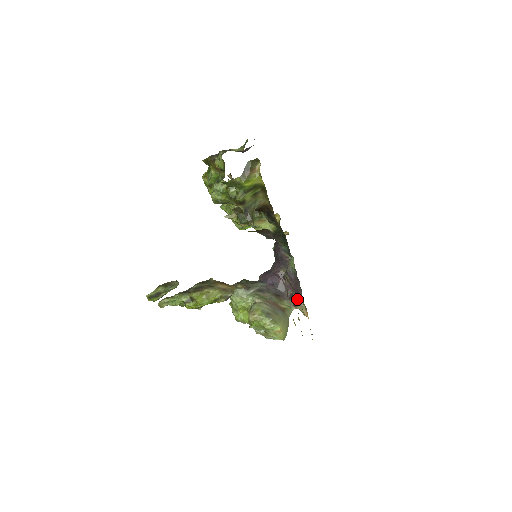
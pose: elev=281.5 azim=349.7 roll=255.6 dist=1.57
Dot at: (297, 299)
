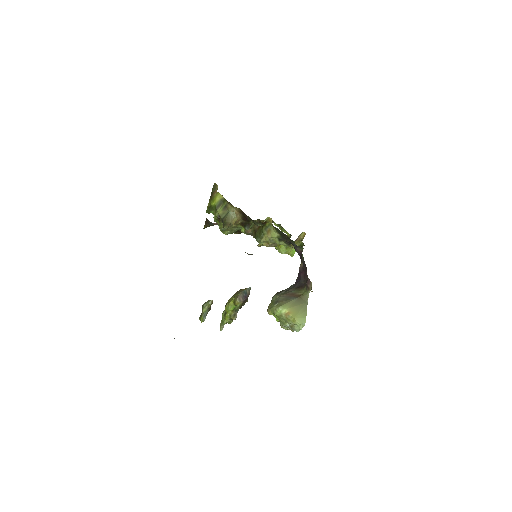
Dot at: (307, 281)
